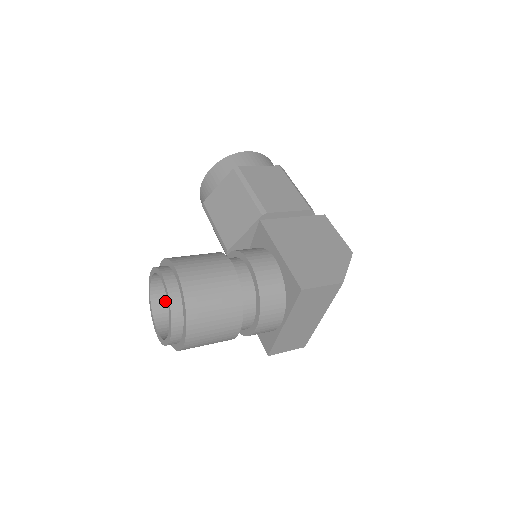
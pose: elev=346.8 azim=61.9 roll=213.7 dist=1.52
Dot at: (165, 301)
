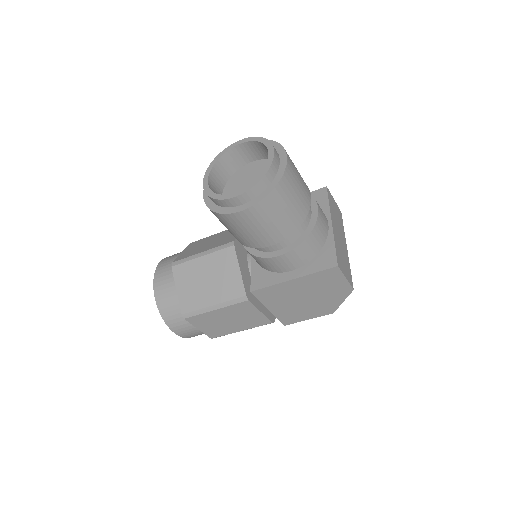
Dot at: occluded
